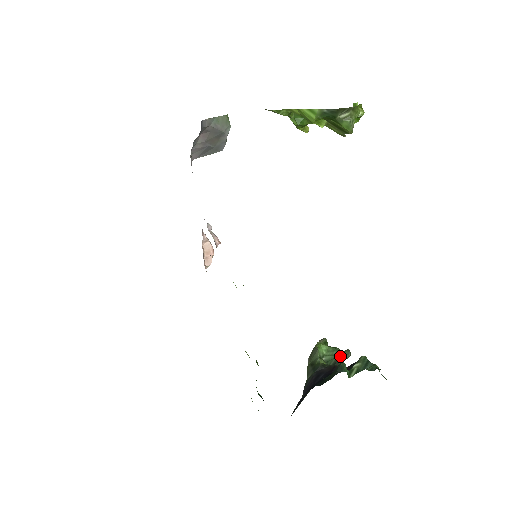
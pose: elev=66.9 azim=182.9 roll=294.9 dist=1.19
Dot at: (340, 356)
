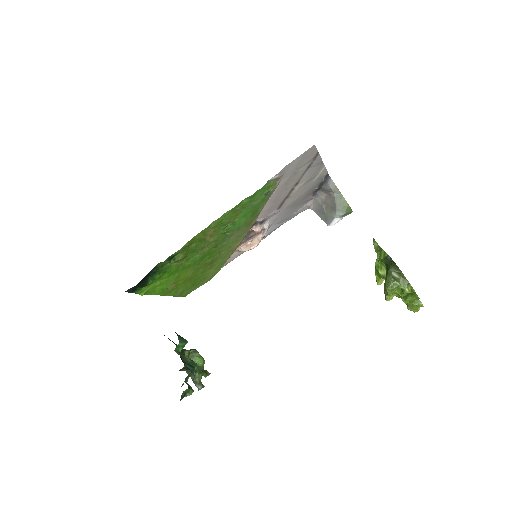
Dot at: (195, 375)
